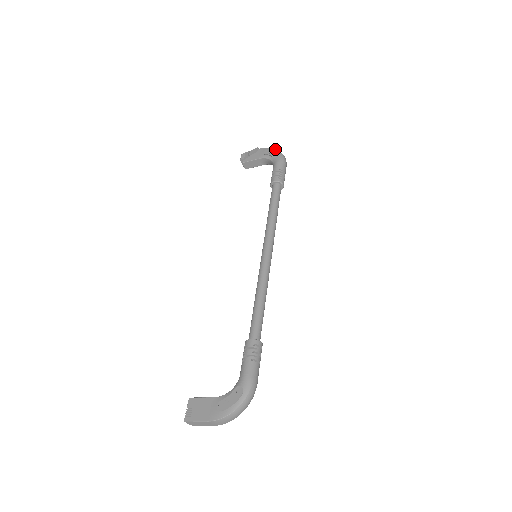
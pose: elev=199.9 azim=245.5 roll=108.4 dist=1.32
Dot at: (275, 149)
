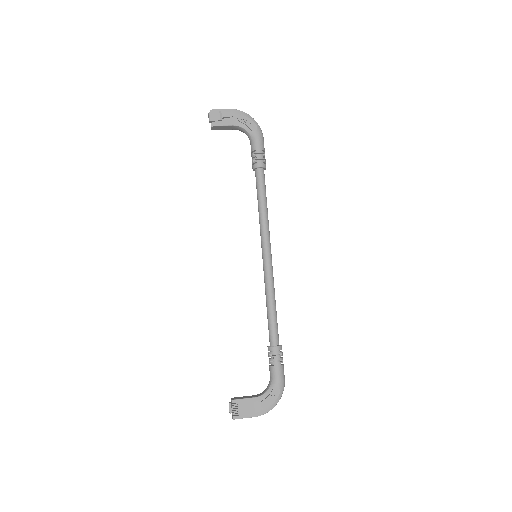
Dot at: (250, 116)
